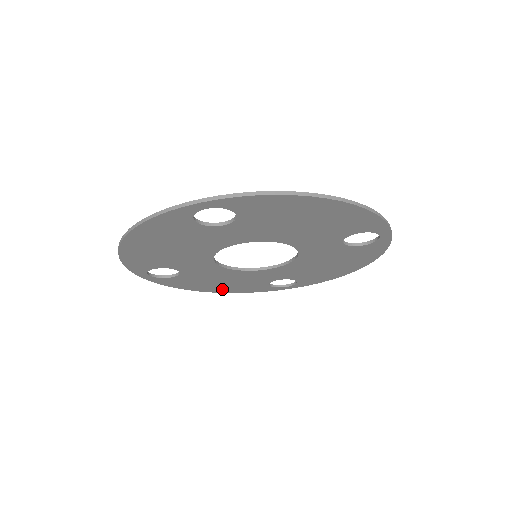
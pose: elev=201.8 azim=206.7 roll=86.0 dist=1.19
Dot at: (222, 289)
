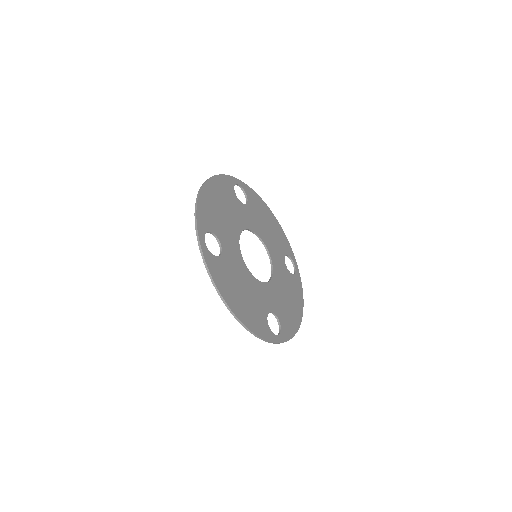
Dot at: (274, 224)
